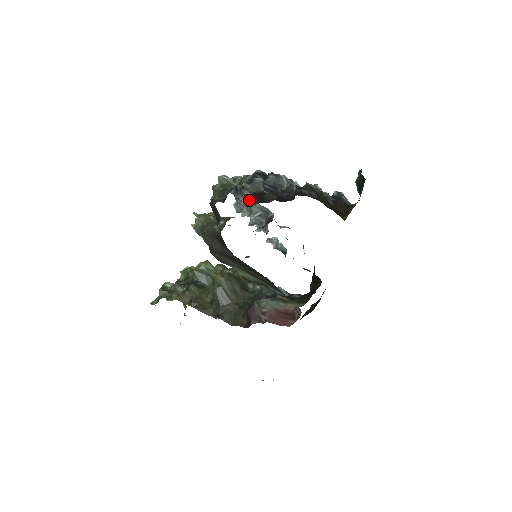
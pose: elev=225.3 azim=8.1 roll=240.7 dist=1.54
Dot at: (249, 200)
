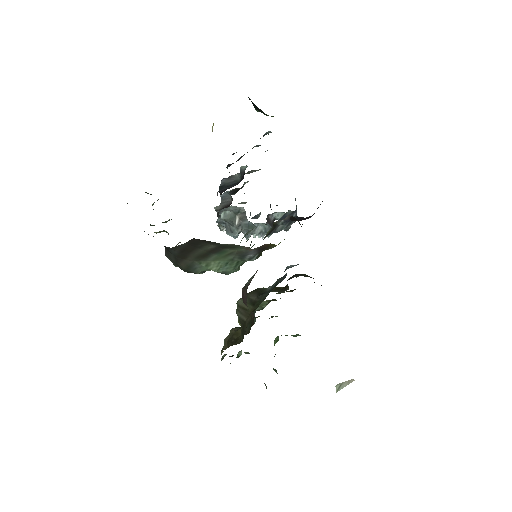
Dot at: occluded
